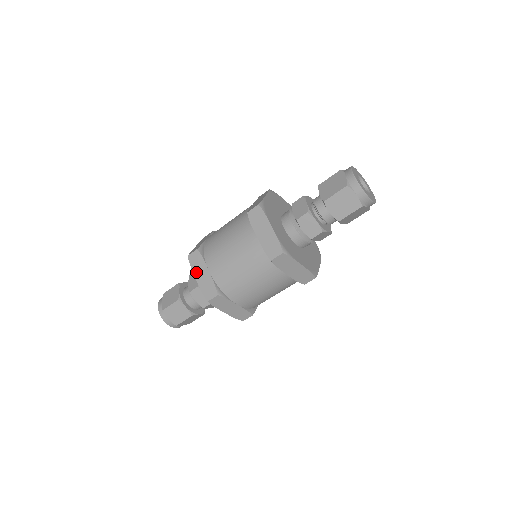
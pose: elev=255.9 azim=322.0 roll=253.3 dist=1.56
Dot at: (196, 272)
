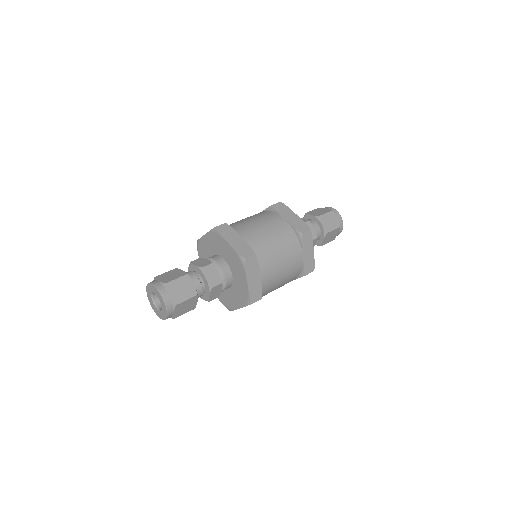
Dot at: (228, 238)
